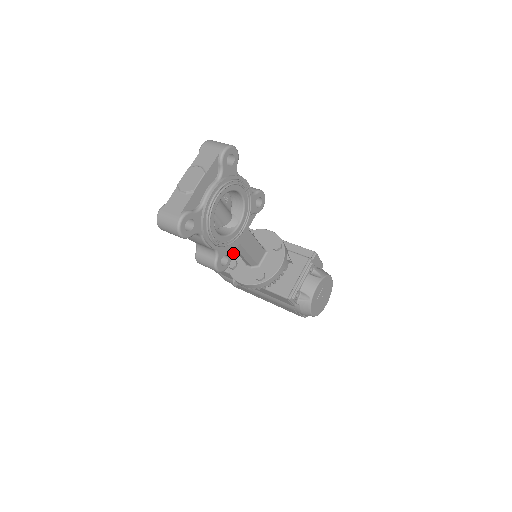
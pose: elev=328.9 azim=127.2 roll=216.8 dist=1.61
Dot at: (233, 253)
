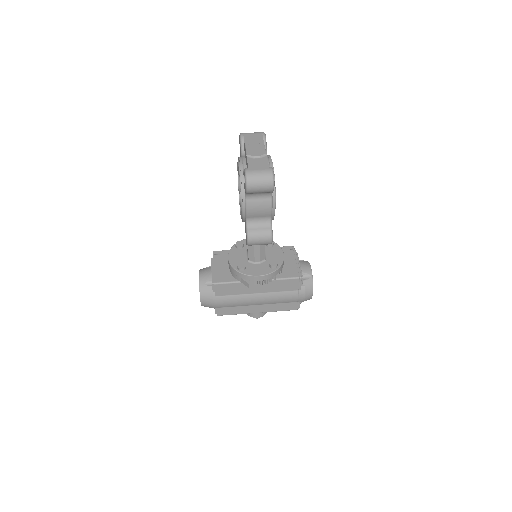
Dot at: (234, 260)
